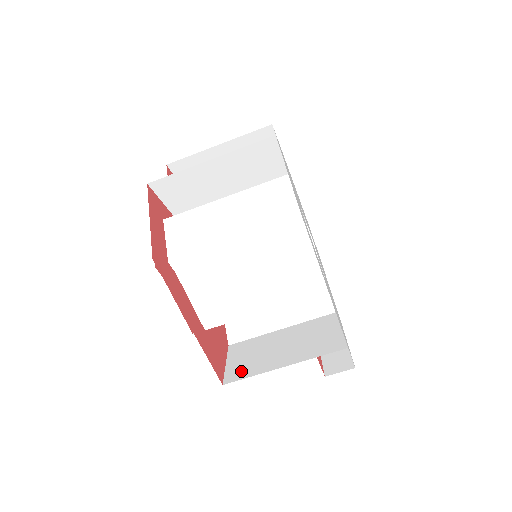
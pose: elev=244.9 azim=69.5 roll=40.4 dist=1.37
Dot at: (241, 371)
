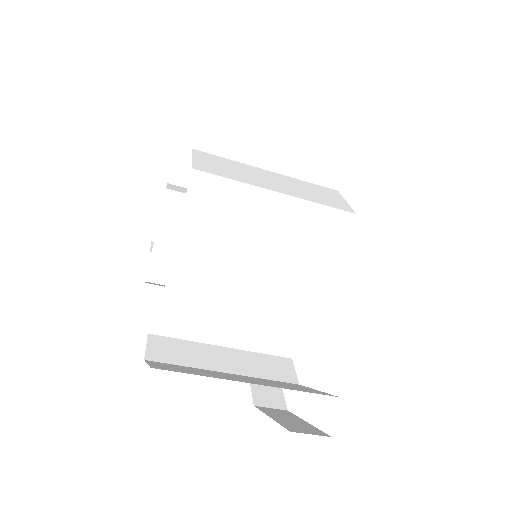
Dot at: (179, 370)
